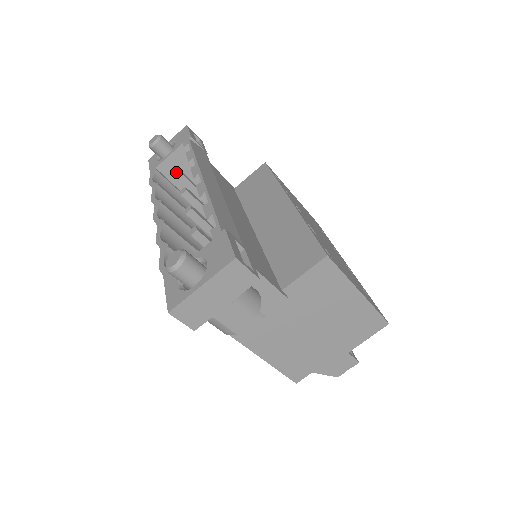
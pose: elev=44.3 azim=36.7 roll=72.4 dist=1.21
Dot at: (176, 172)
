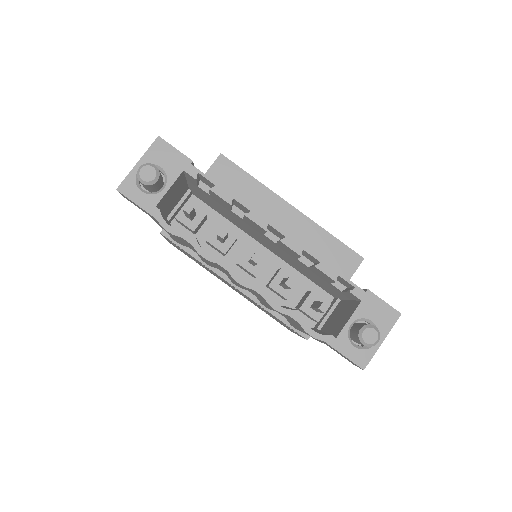
Dot at: (167, 200)
